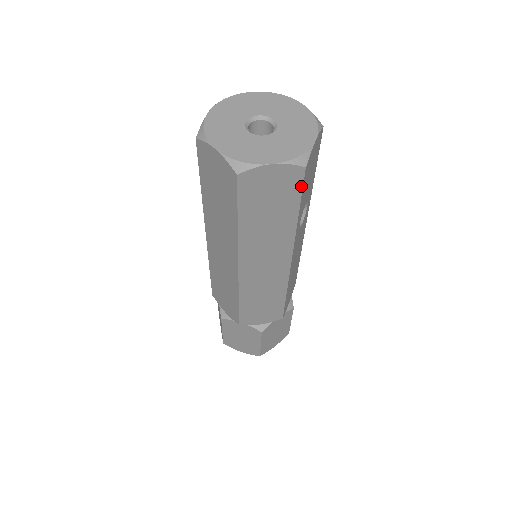
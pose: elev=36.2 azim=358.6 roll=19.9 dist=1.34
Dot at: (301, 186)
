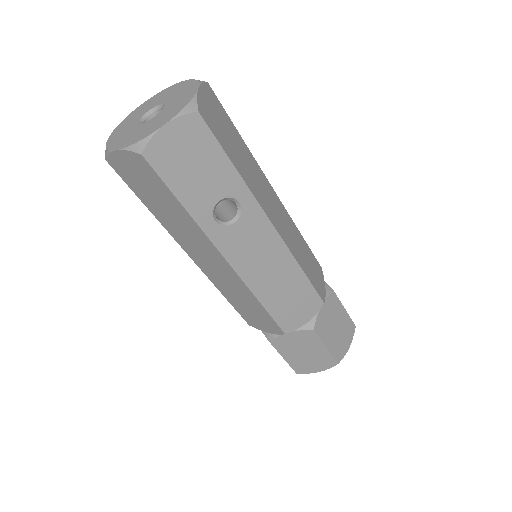
Dot at: (157, 175)
